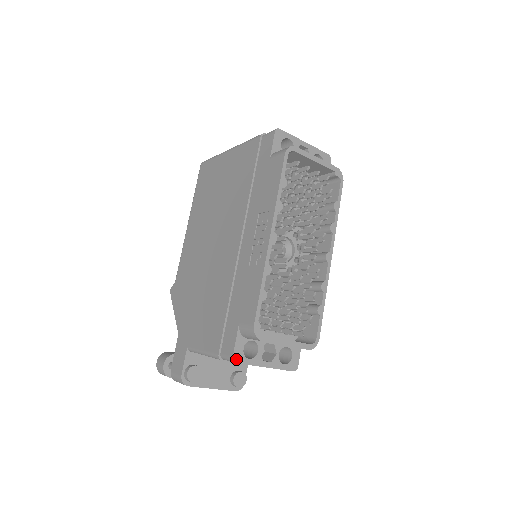
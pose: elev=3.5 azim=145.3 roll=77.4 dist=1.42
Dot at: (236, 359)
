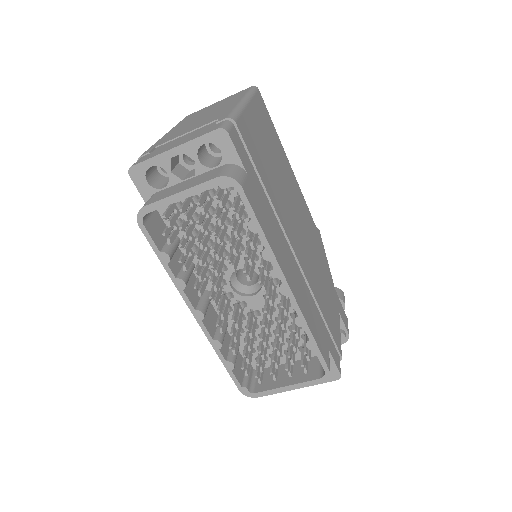
Dot at: occluded
